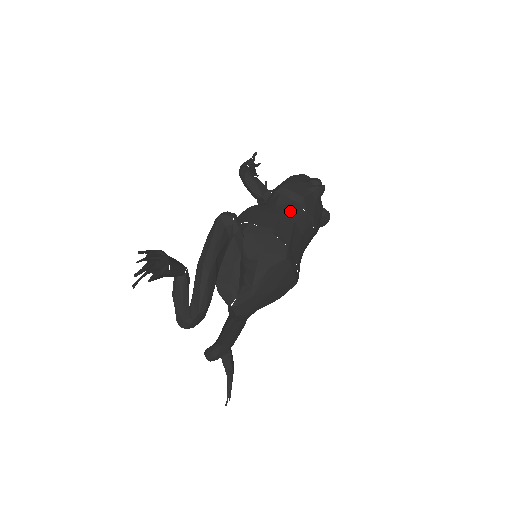
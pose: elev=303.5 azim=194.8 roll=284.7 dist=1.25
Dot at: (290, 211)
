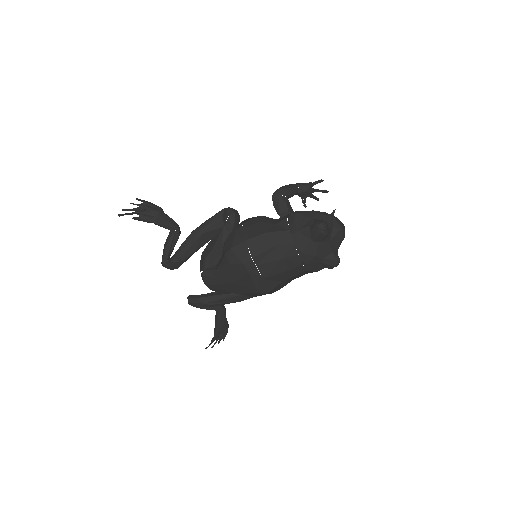
Dot at: (279, 234)
